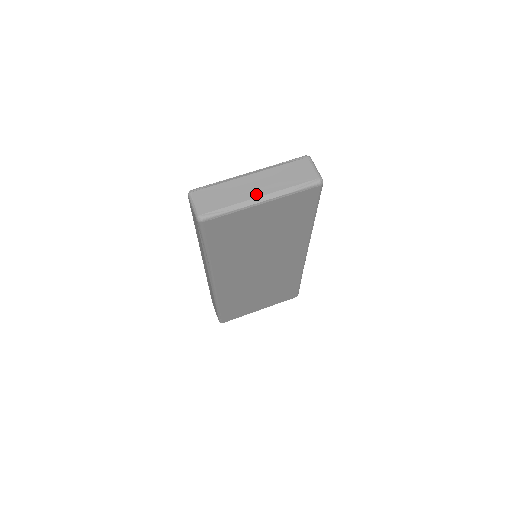
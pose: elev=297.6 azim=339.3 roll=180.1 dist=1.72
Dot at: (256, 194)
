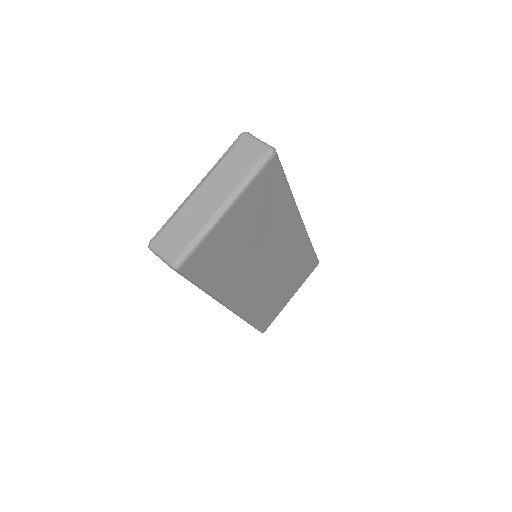
Dot at: (216, 206)
